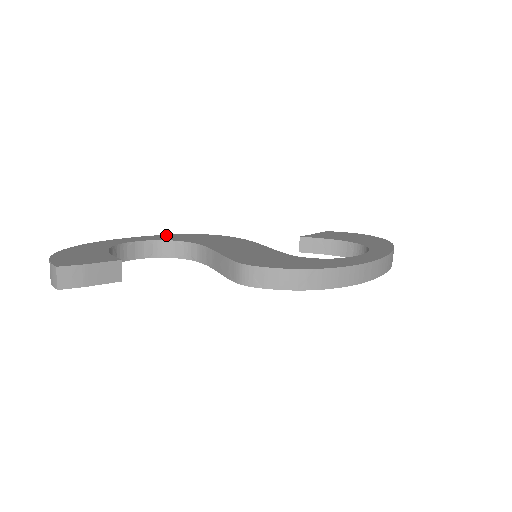
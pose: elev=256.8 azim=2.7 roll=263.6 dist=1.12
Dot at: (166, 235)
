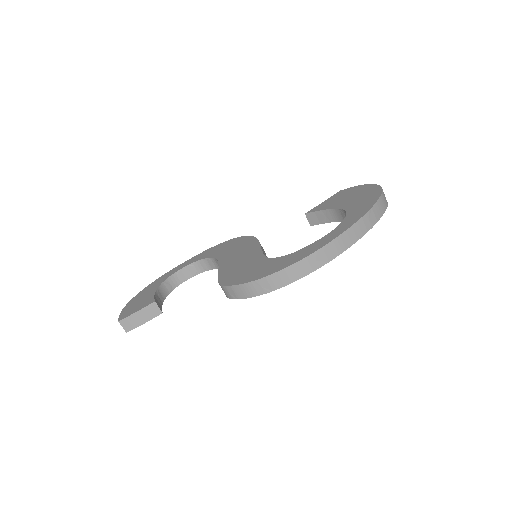
Dot at: (206, 251)
